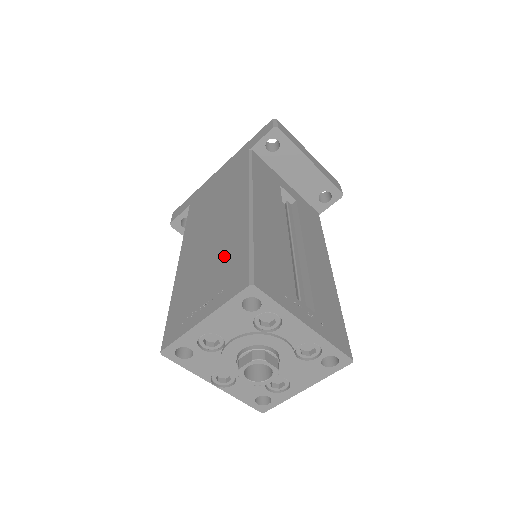
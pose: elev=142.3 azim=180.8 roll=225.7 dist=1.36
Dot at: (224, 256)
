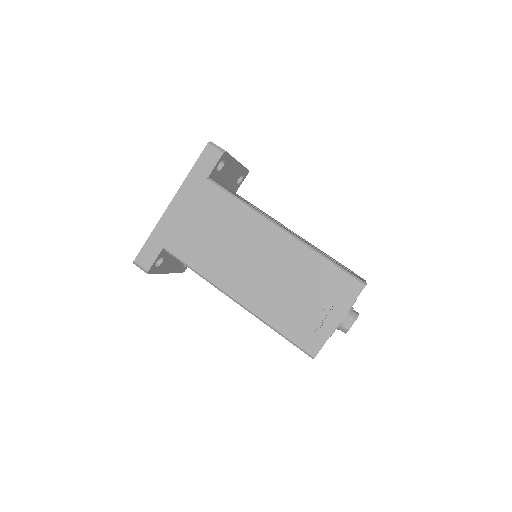
Dot at: (306, 277)
